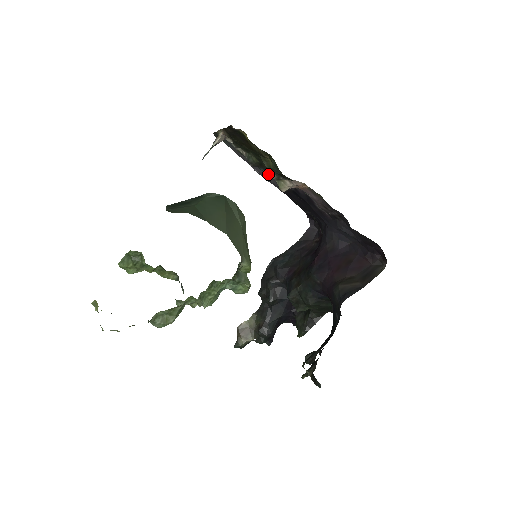
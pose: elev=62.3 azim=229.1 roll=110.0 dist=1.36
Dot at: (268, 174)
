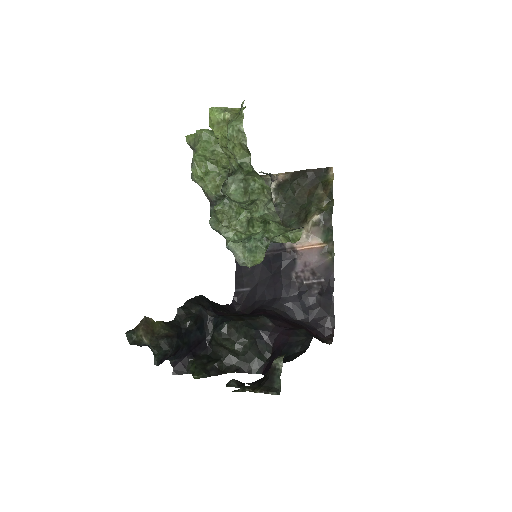
Dot at: occluded
